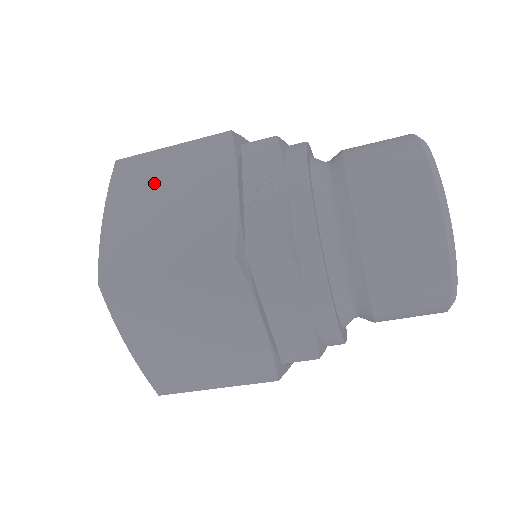
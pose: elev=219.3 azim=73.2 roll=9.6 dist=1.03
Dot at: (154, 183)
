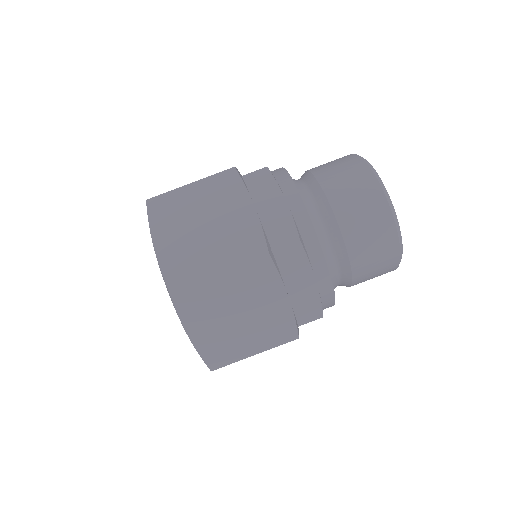
Dot at: occluded
